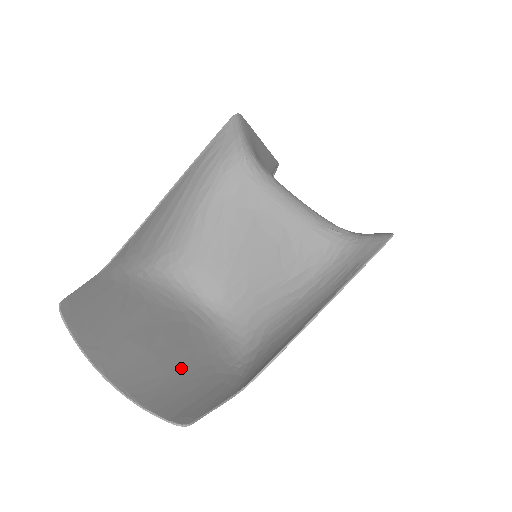
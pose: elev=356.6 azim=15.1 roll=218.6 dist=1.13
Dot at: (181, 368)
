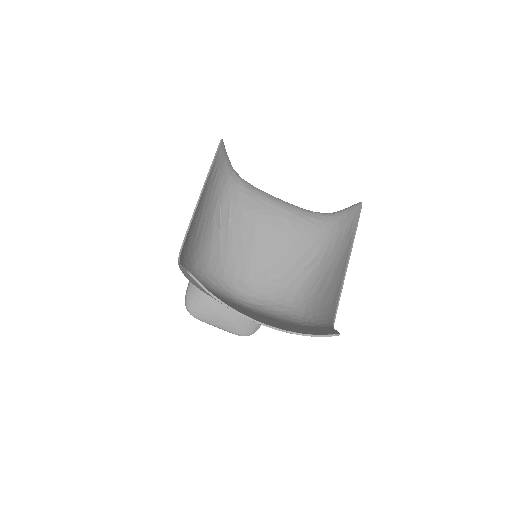
Dot at: (280, 324)
